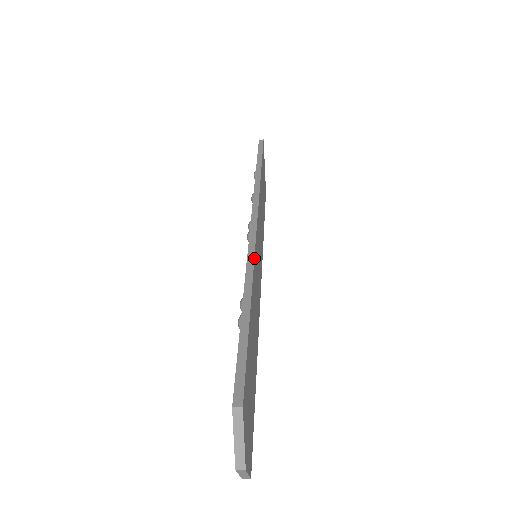
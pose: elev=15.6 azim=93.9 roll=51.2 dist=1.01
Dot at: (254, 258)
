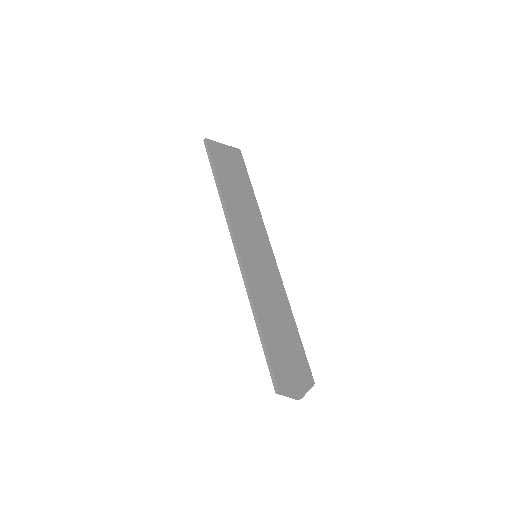
Dot at: (249, 289)
